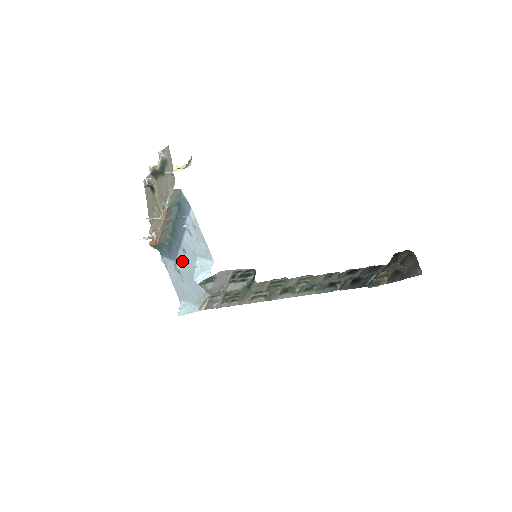
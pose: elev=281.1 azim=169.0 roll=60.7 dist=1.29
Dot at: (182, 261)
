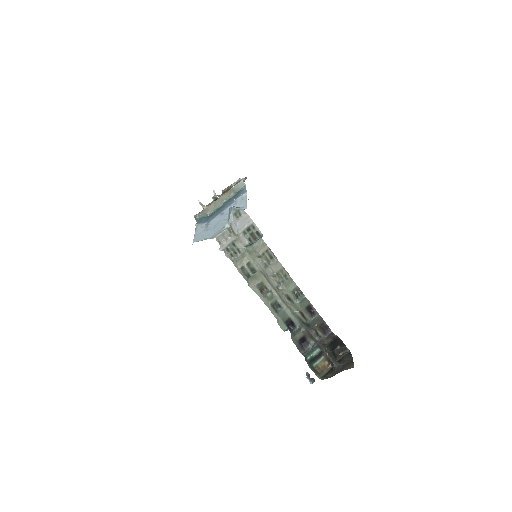
Dot at: (216, 219)
